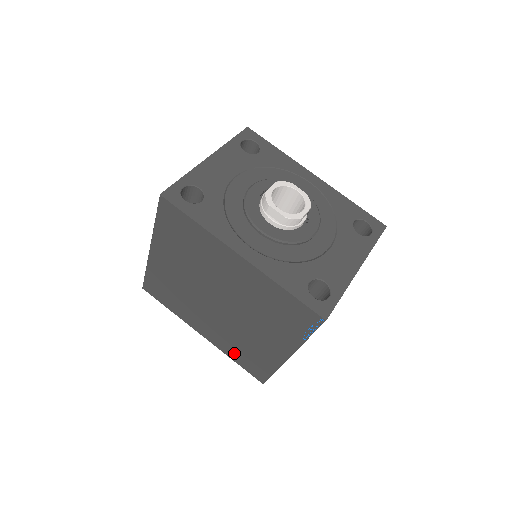
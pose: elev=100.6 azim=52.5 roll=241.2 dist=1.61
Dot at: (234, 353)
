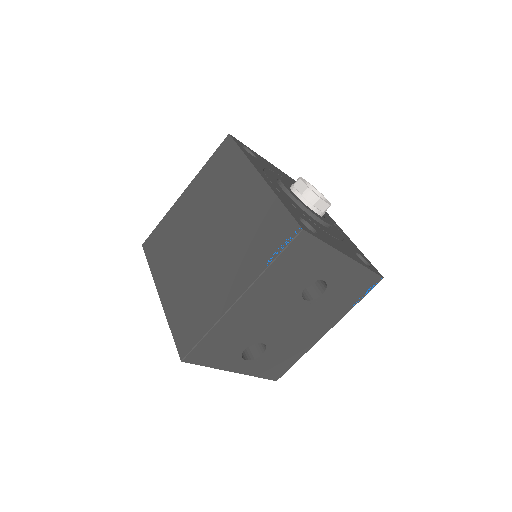
Dot at: (178, 314)
